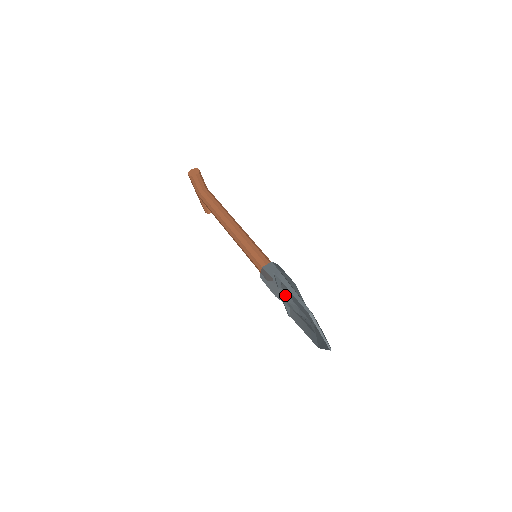
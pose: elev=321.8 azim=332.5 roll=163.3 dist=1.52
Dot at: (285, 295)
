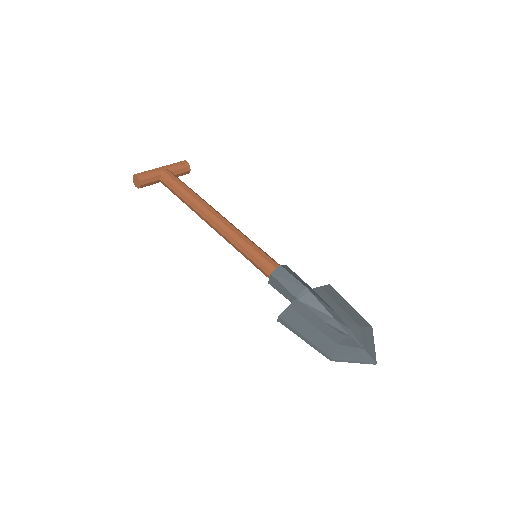
Dot at: occluded
